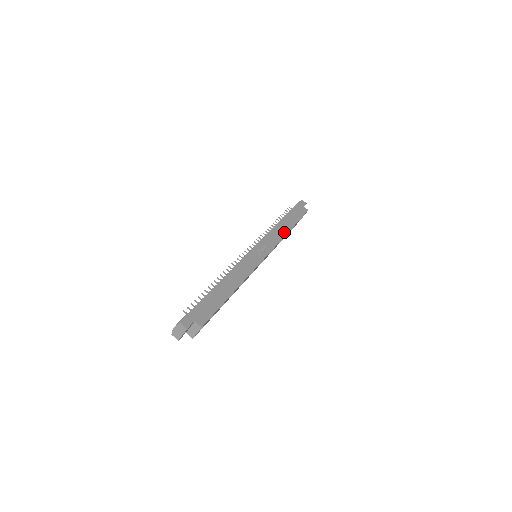
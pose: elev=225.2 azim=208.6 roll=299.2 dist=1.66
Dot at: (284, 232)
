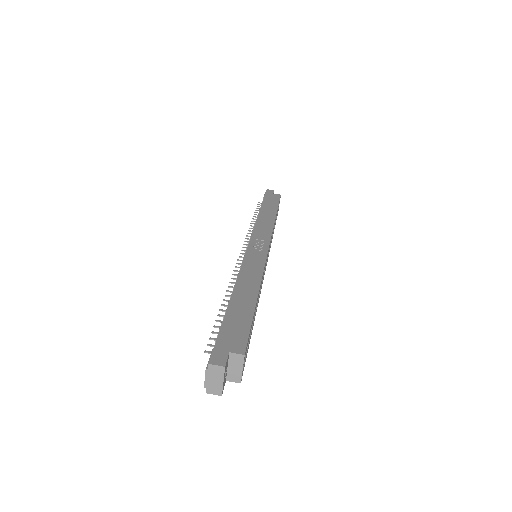
Dot at: (271, 220)
